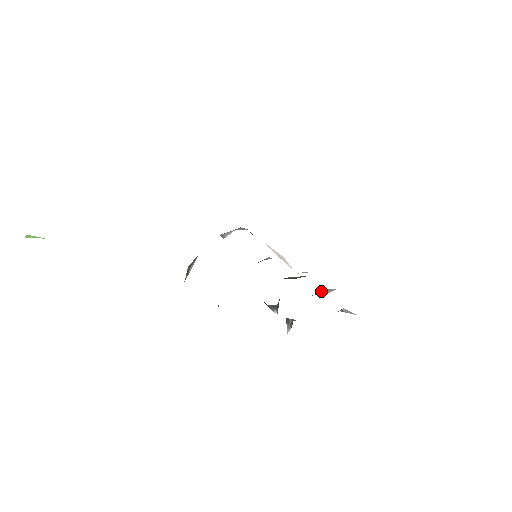
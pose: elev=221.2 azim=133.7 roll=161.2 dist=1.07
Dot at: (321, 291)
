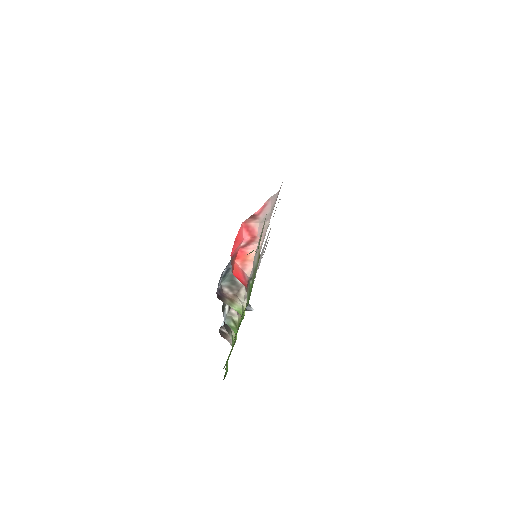
Dot at: occluded
